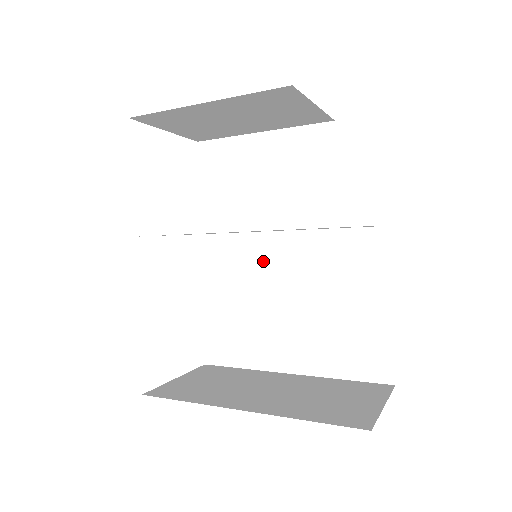
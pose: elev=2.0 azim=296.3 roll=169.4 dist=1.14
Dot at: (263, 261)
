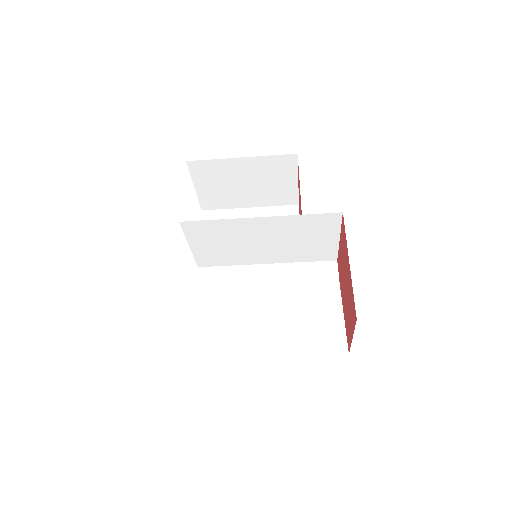
Dot at: (245, 284)
